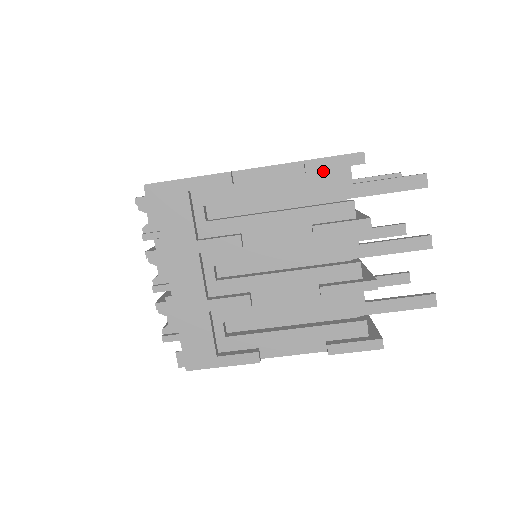
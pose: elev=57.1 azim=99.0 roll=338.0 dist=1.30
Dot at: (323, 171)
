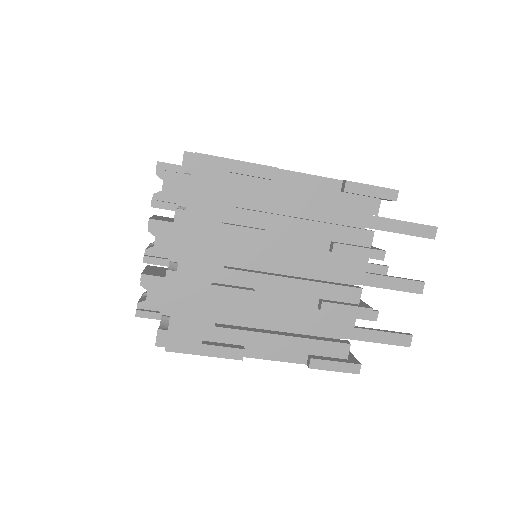
Dot at: (357, 196)
